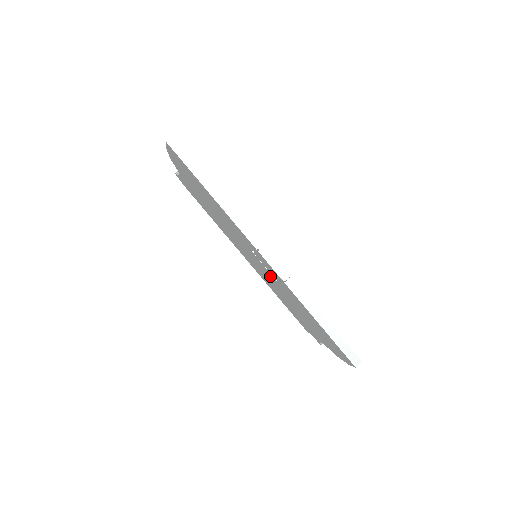
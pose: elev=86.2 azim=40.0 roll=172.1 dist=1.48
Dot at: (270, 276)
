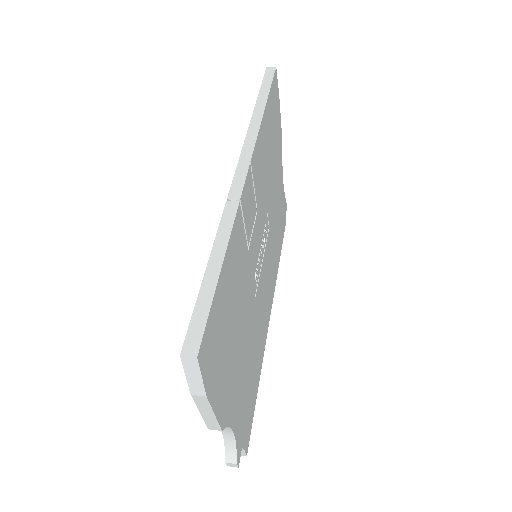
Dot at: occluded
